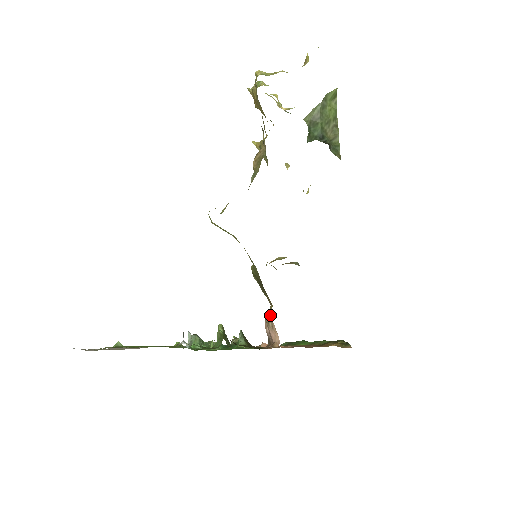
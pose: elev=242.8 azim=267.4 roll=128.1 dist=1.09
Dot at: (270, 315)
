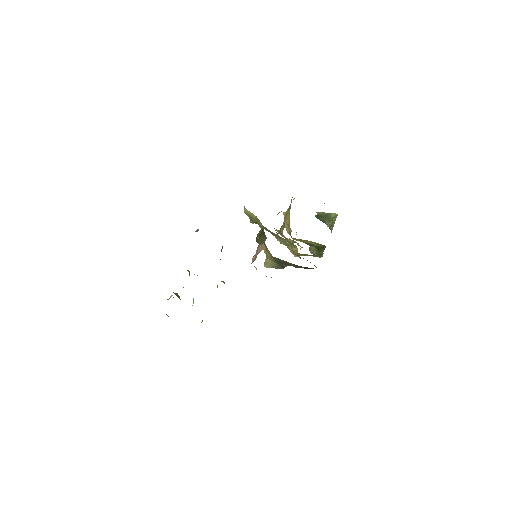
Dot at: (263, 241)
